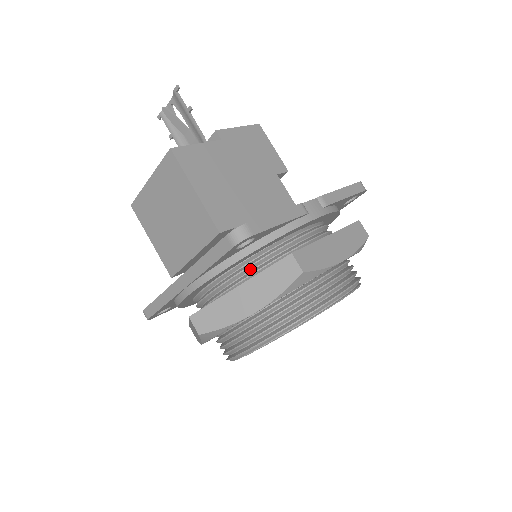
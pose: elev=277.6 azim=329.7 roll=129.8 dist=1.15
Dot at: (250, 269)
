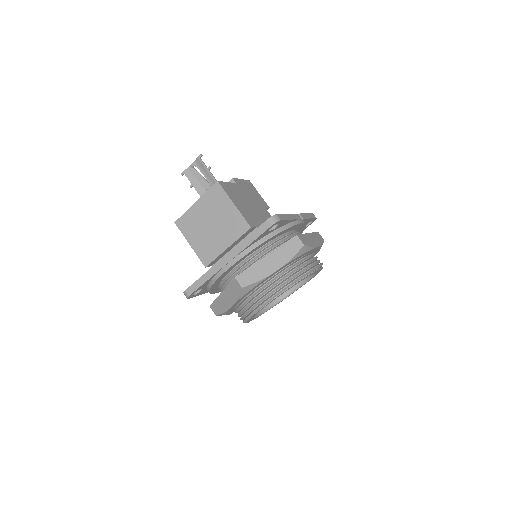
Dot at: (268, 250)
